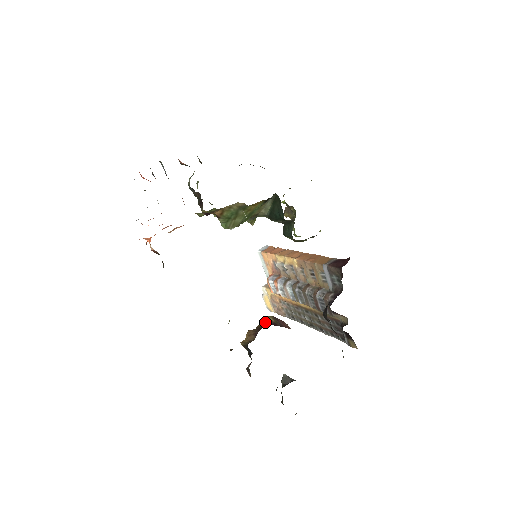
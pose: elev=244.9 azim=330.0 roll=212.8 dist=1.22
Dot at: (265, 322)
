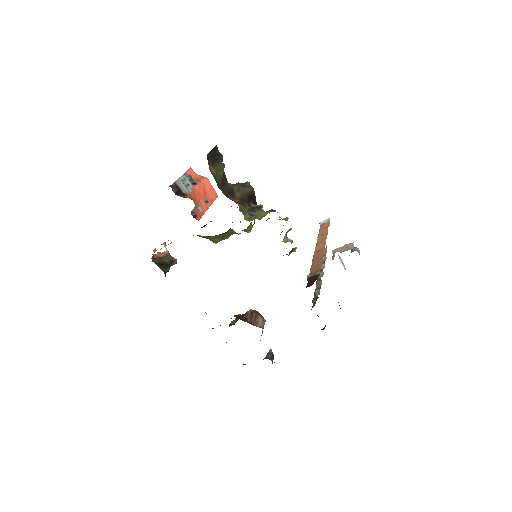
Dot at: (248, 312)
